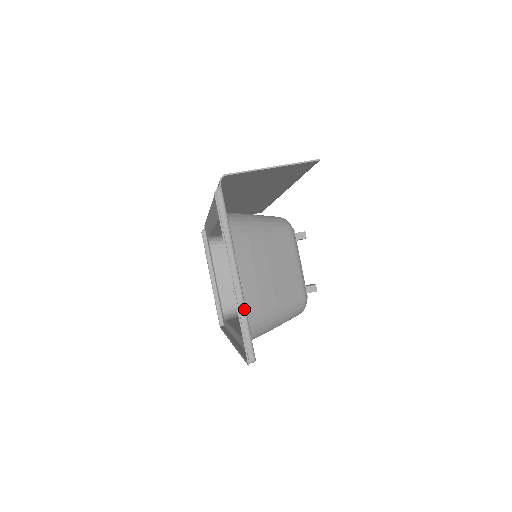
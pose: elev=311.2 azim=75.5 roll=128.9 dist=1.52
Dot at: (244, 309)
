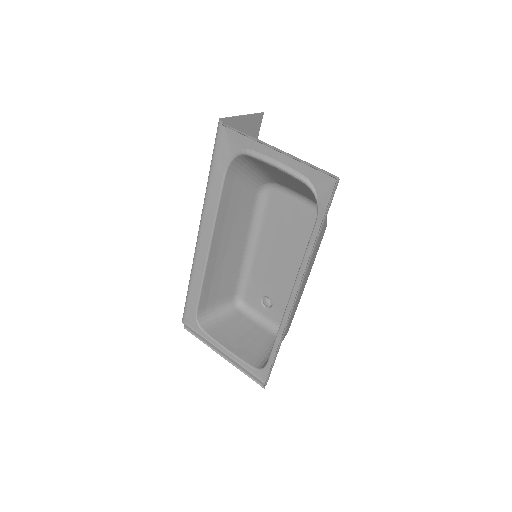
Dot at: (301, 160)
